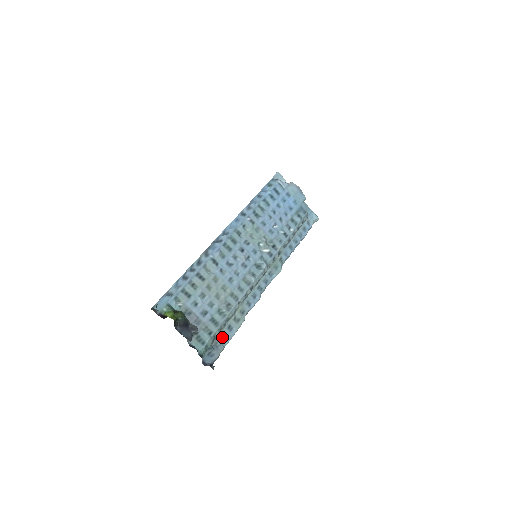
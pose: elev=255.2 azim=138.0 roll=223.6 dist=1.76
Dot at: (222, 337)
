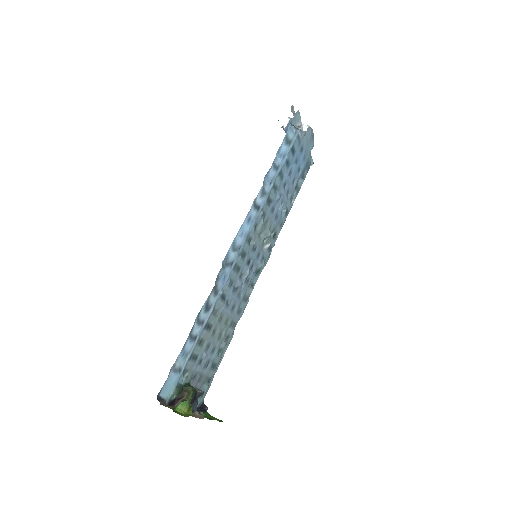
Dot at: occluded
